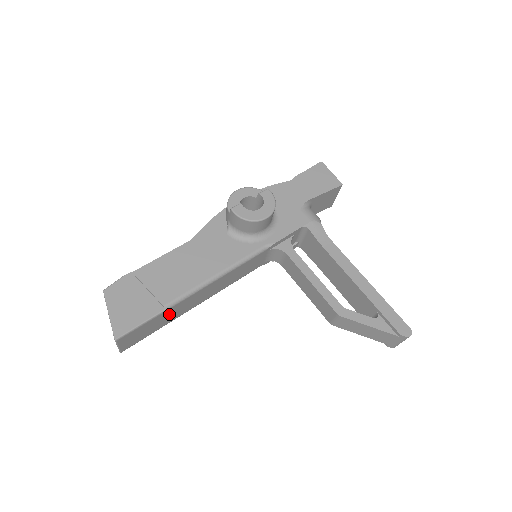
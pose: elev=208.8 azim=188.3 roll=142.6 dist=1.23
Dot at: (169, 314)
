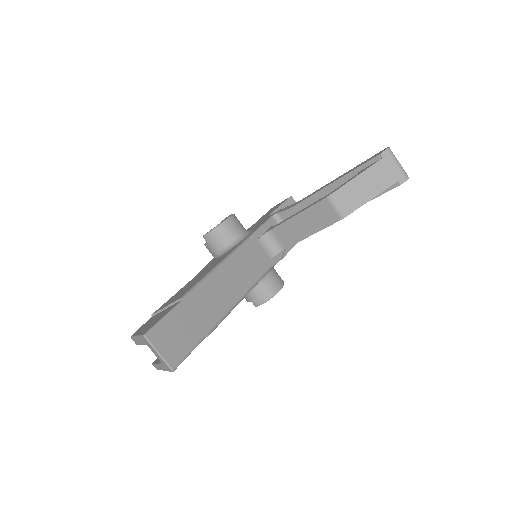
Dot at: (195, 311)
